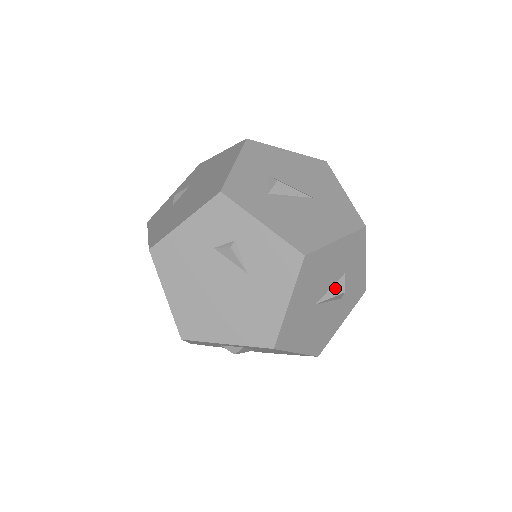
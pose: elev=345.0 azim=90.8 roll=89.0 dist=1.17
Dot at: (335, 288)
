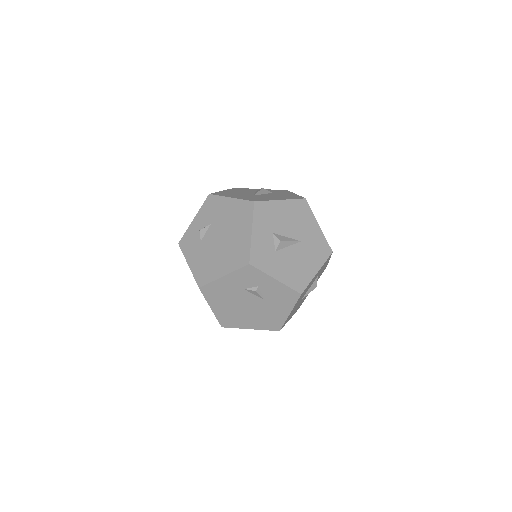
Dot at: (312, 287)
